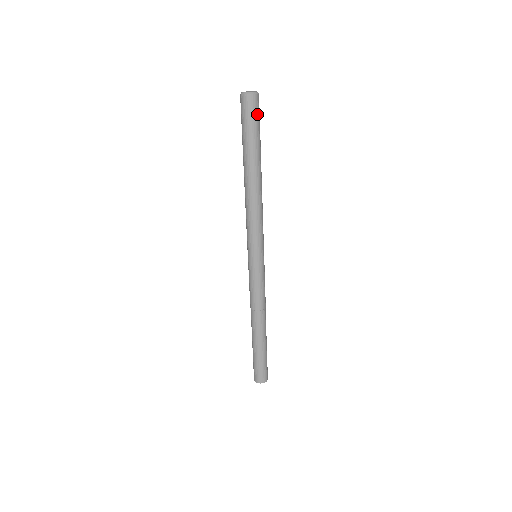
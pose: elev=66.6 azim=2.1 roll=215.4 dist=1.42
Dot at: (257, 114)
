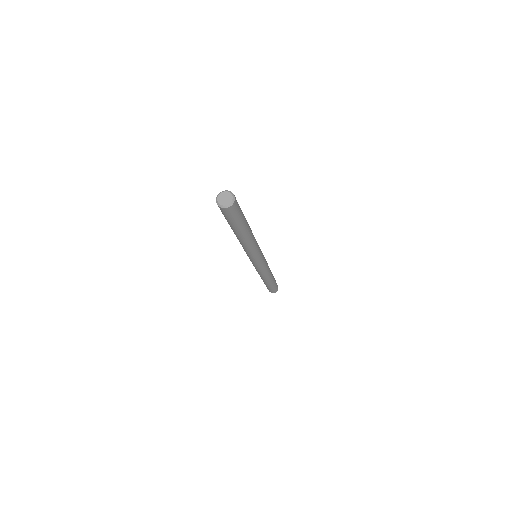
Dot at: (231, 215)
